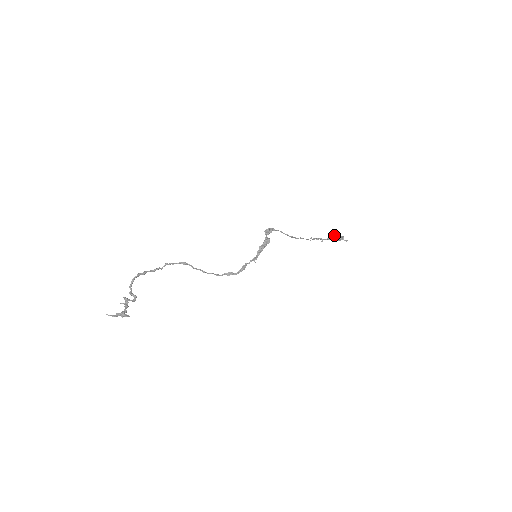
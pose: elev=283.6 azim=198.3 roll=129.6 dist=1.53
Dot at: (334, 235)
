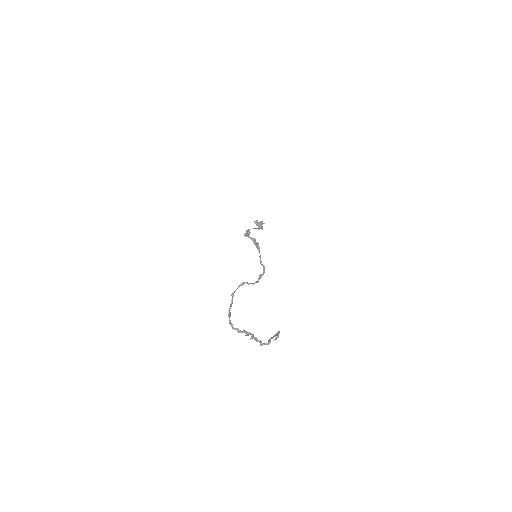
Dot at: (256, 224)
